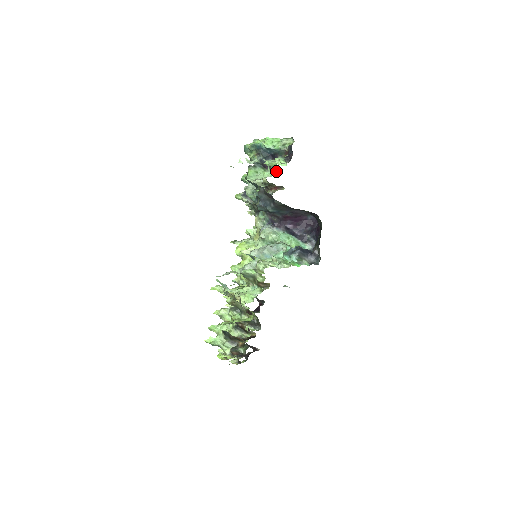
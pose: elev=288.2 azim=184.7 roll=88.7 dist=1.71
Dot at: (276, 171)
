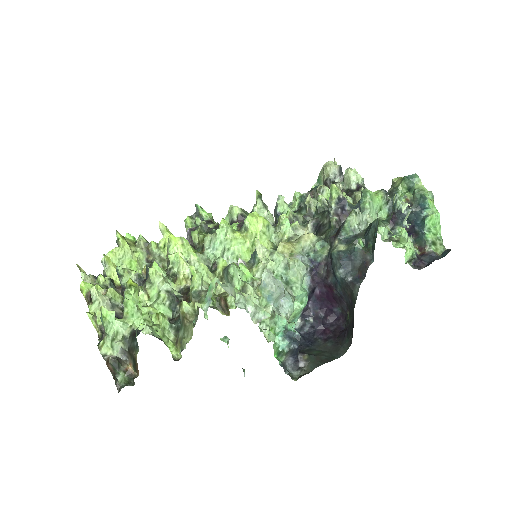
Dot at: (390, 241)
